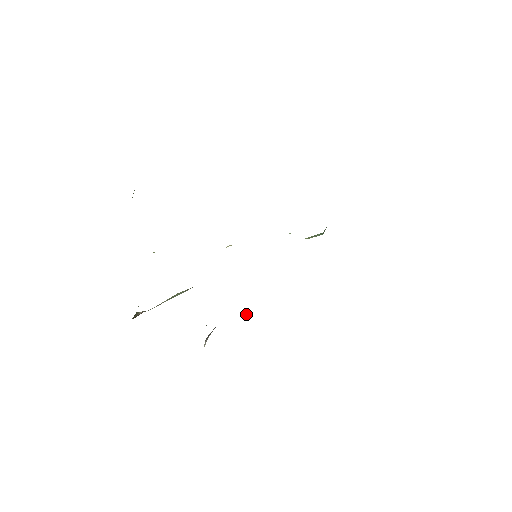
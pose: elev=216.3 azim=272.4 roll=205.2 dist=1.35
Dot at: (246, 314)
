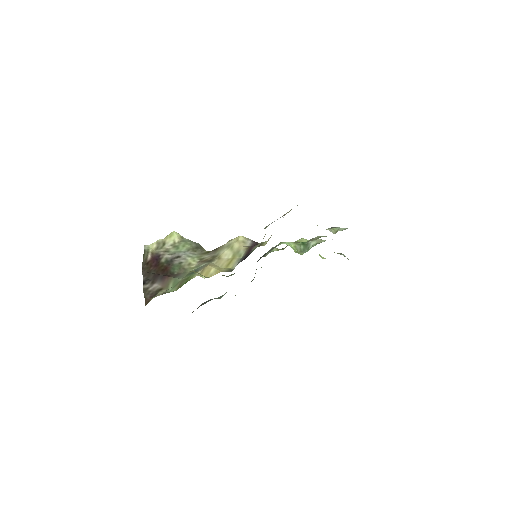
Dot at: occluded
